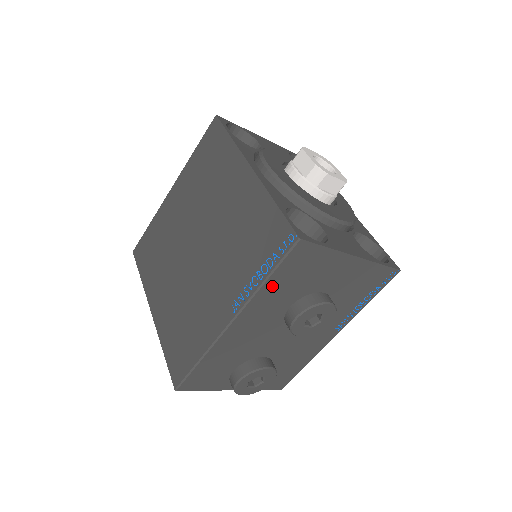
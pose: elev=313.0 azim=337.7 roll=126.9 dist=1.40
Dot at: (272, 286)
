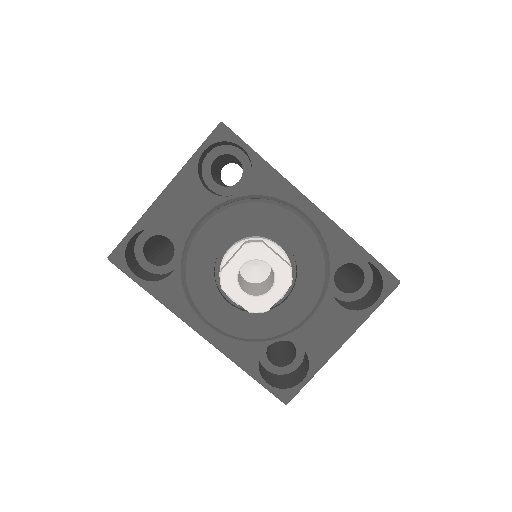
Dot at: occluded
